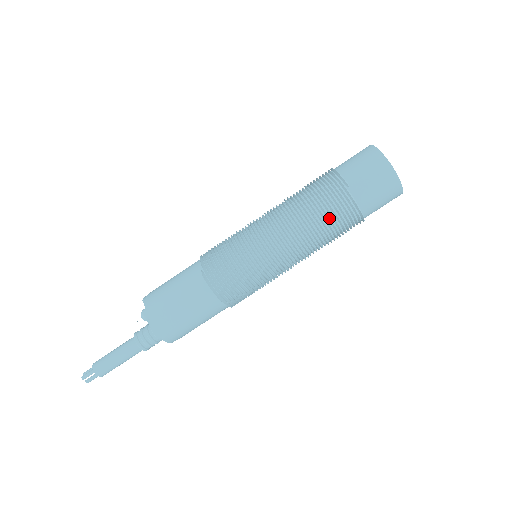
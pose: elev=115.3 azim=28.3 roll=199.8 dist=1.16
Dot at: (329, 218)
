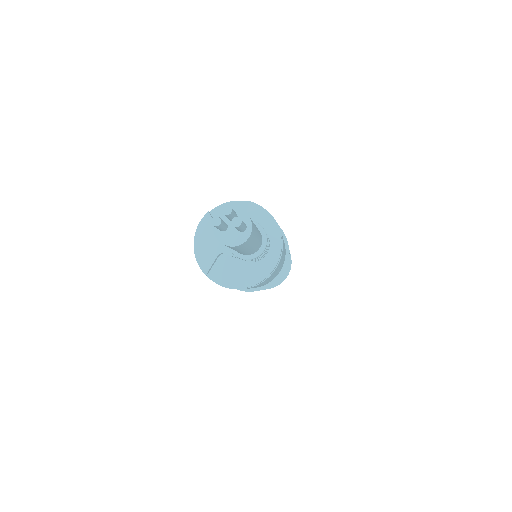
Dot at: occluded
